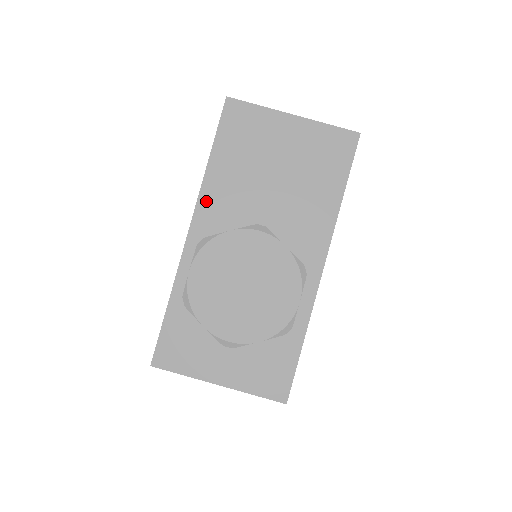
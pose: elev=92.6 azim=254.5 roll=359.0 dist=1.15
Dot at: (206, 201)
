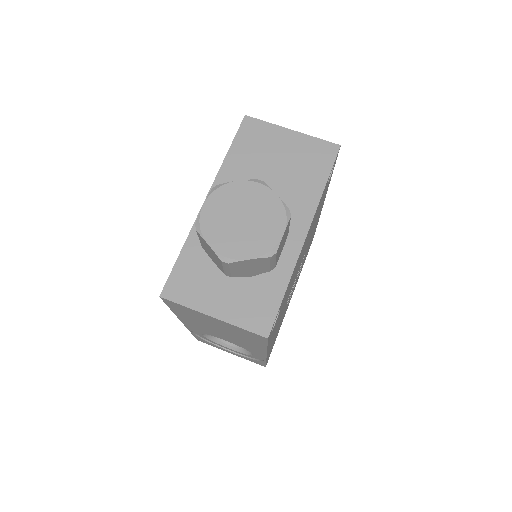
Dot at: (221, 180)
